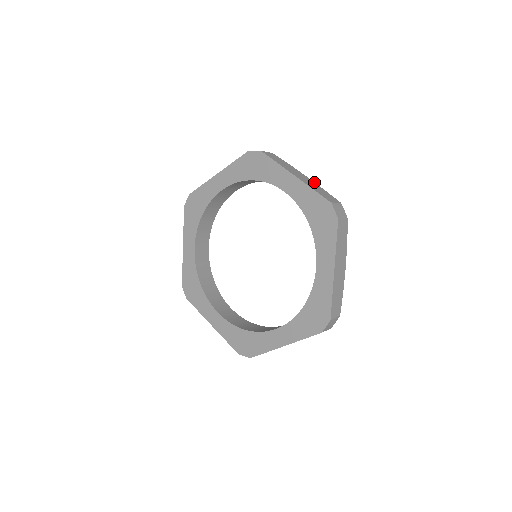
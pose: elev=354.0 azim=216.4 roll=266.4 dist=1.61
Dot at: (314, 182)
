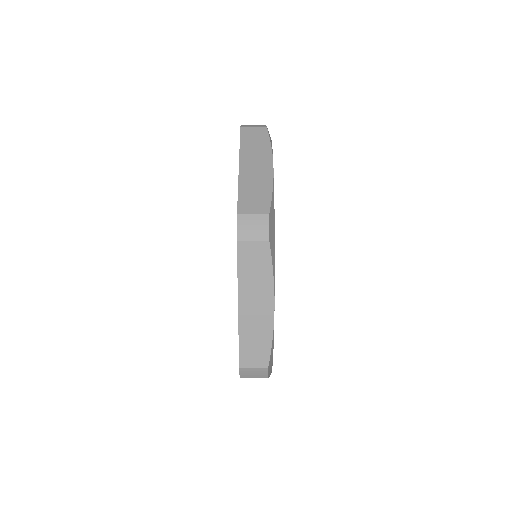
Dot at: occluded
